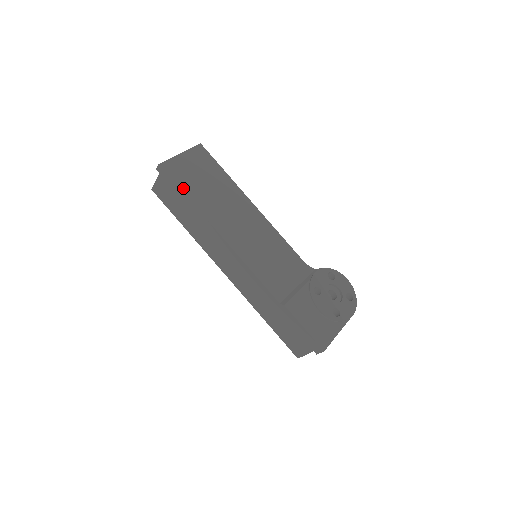
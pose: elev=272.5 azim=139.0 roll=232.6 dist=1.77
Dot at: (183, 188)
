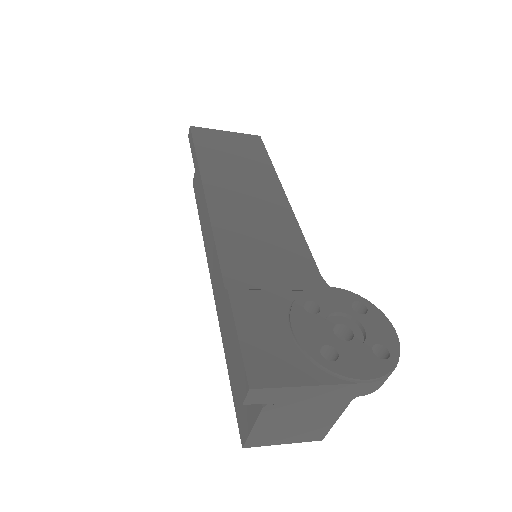
Dot at: (199, 147)
